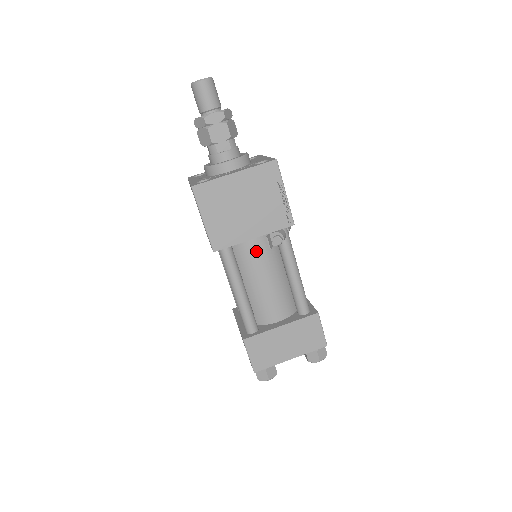
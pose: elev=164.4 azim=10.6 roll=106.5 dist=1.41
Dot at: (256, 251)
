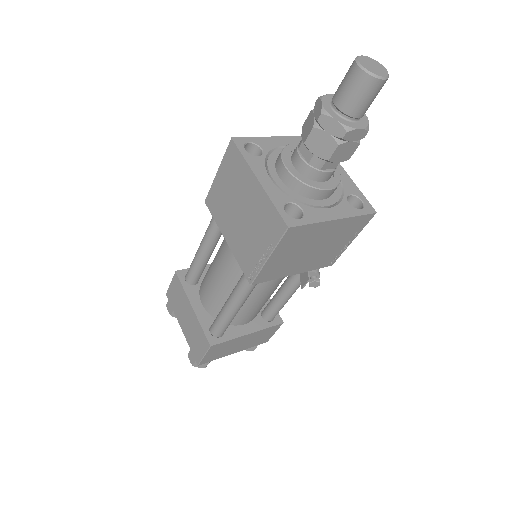
Dot at: occluded
